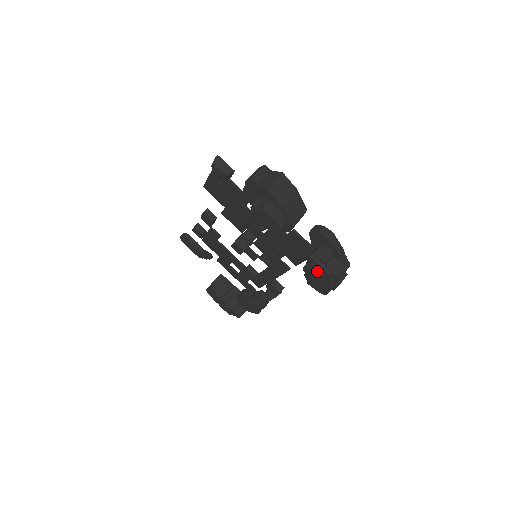
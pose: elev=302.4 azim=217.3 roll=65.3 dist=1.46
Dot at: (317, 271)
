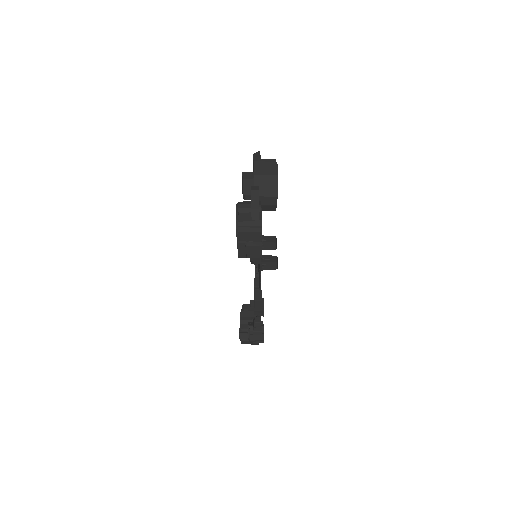
Dot at: occluded
